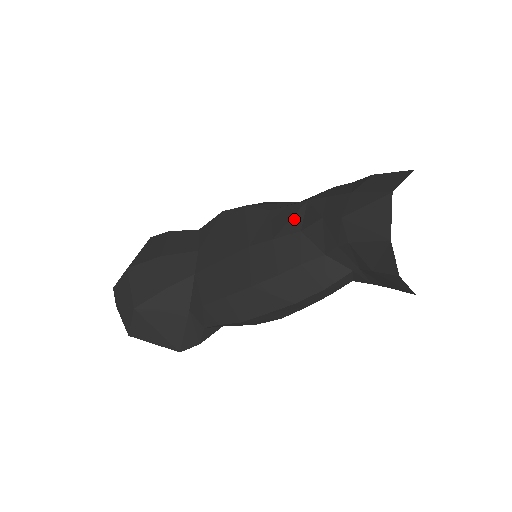
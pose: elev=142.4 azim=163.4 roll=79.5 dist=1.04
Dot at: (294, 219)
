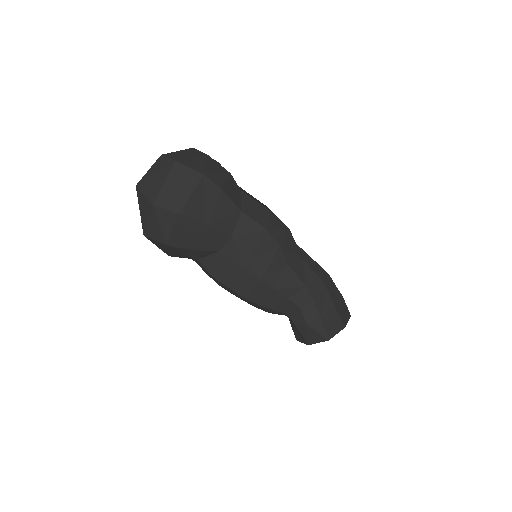
Dot at: (292, 290)
